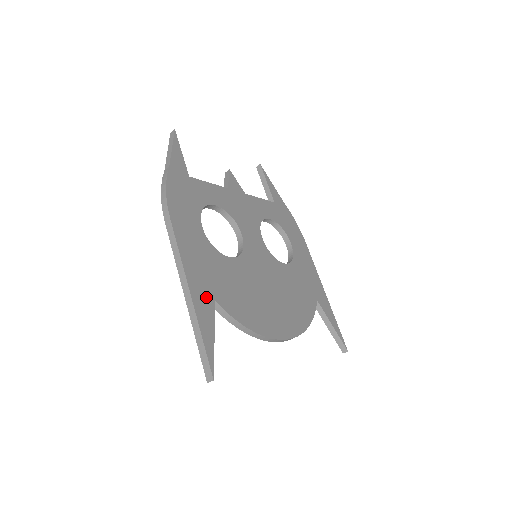
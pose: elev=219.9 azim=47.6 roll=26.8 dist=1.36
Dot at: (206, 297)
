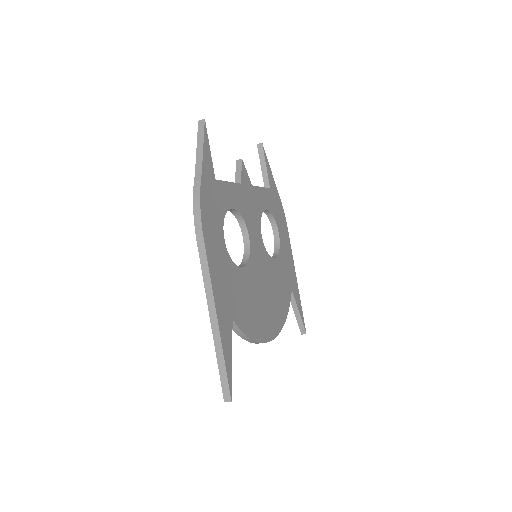
Dot at: (227, 318)
